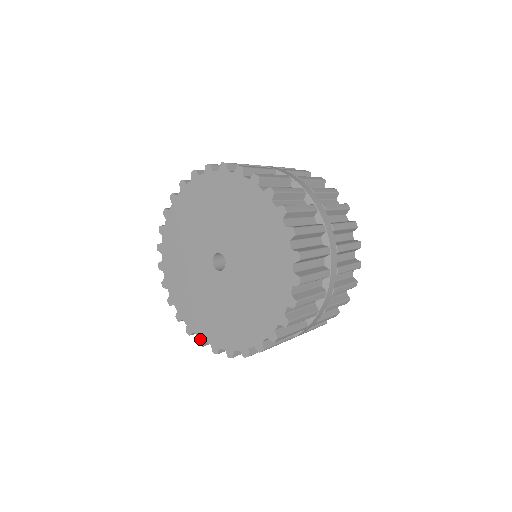
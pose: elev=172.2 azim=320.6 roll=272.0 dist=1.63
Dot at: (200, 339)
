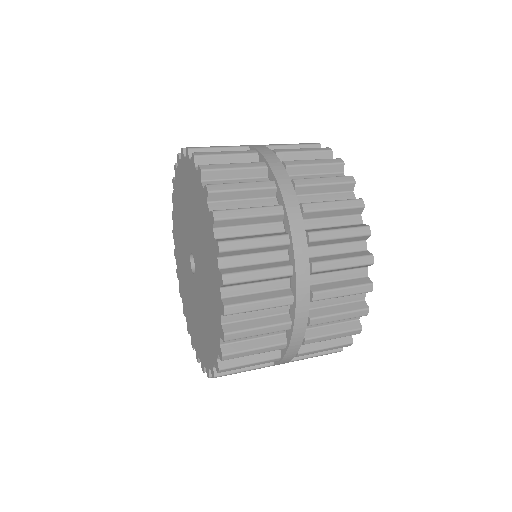
Dot at: (183, 308)
